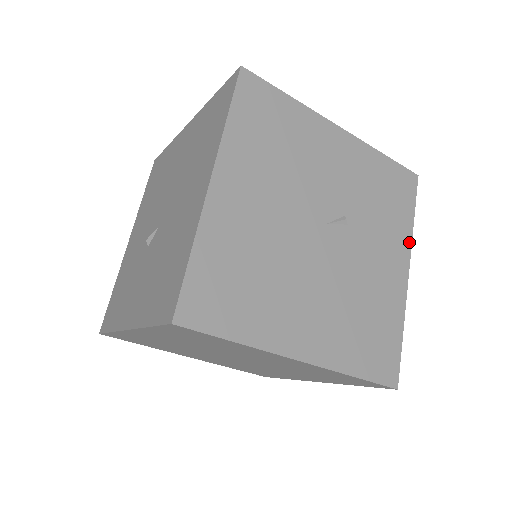
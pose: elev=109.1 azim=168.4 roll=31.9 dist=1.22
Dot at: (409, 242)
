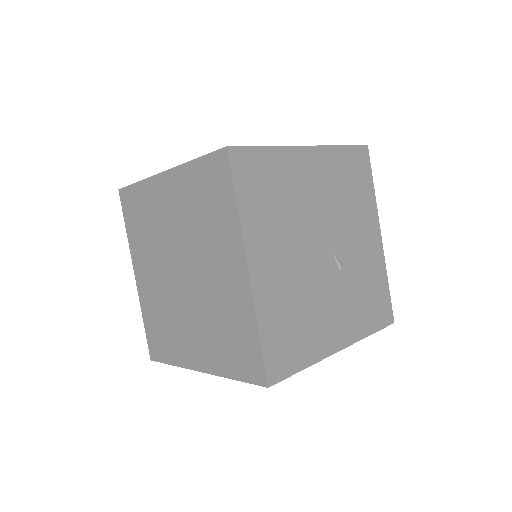
Dot at: (358, 338)
